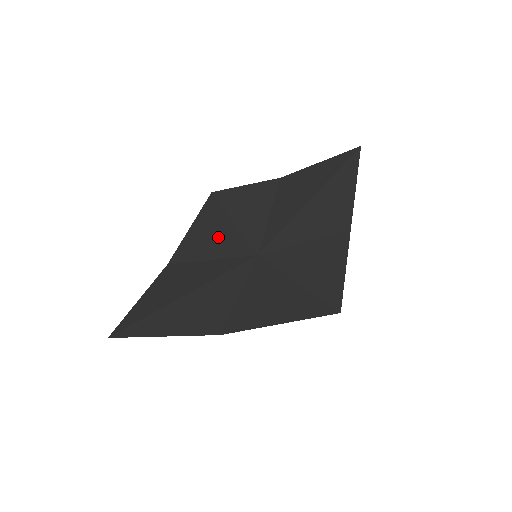
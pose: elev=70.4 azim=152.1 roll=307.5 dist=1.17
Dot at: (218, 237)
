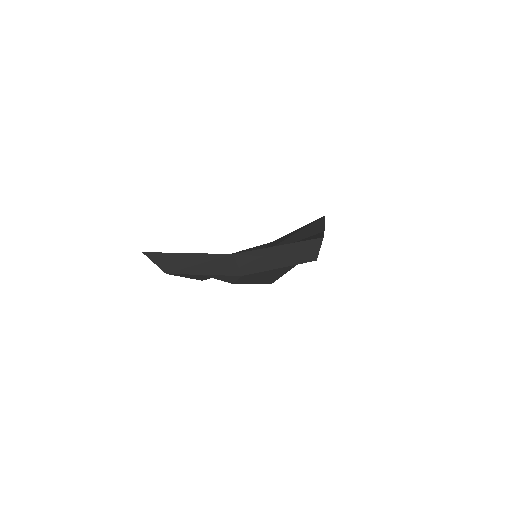
Dot at: occluded
